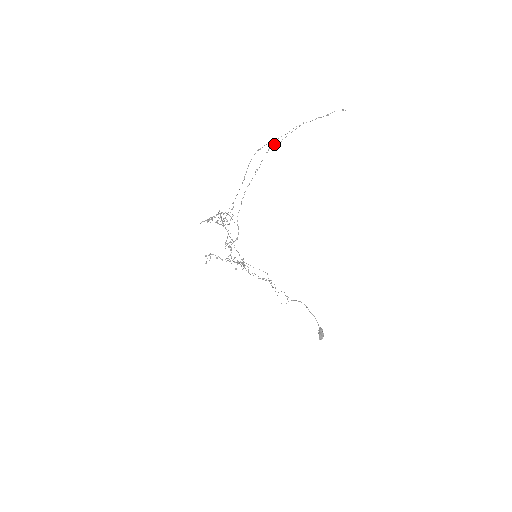
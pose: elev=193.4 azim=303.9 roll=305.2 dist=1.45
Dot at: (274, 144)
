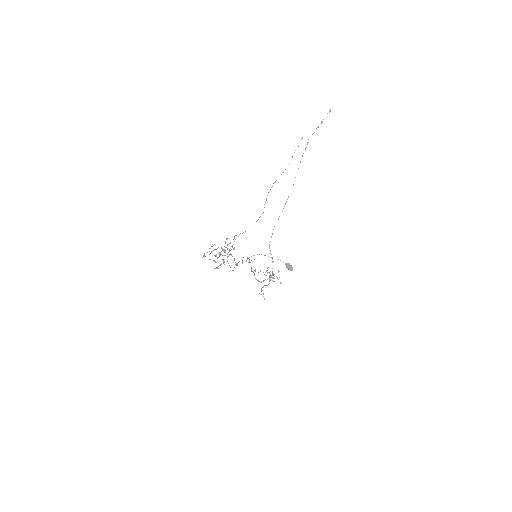
Dot at: occluded
